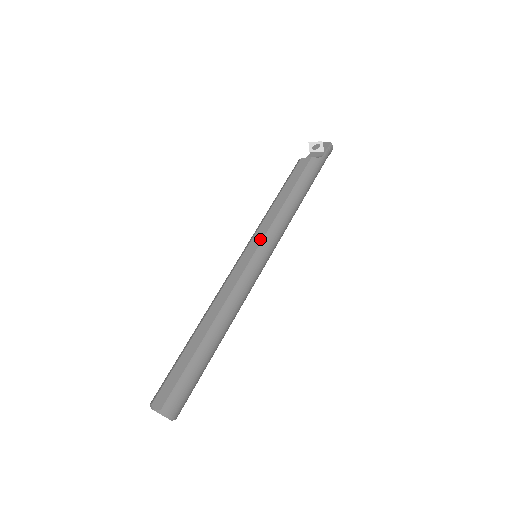
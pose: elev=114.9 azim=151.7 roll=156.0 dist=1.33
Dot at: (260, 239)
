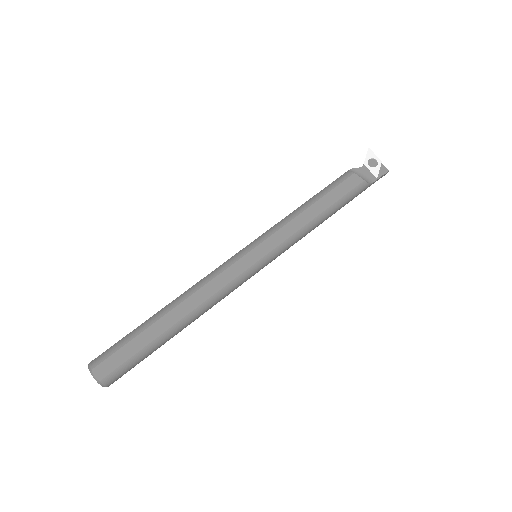
Dot at: (271, 247)
